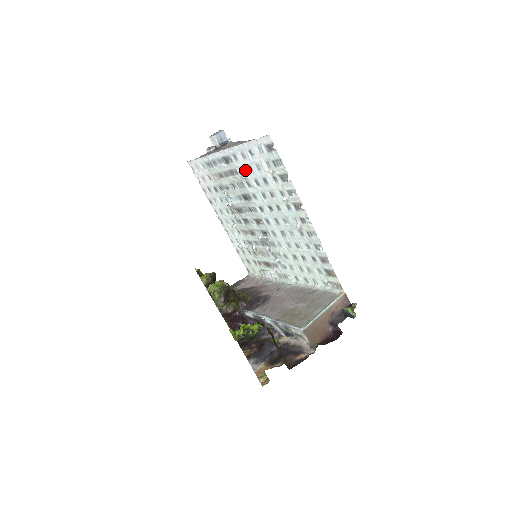
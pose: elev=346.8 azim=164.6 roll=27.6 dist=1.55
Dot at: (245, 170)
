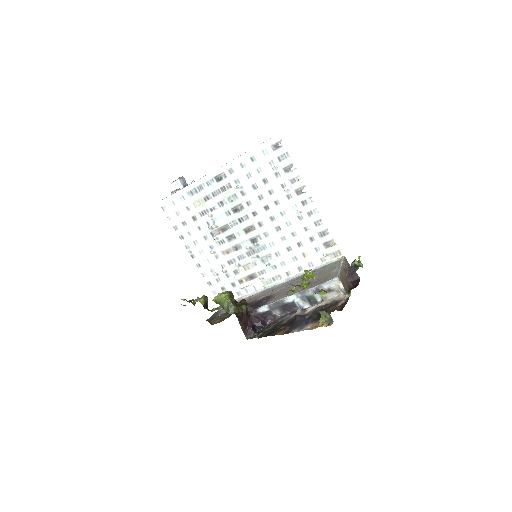
Dot at: (242, 179)
